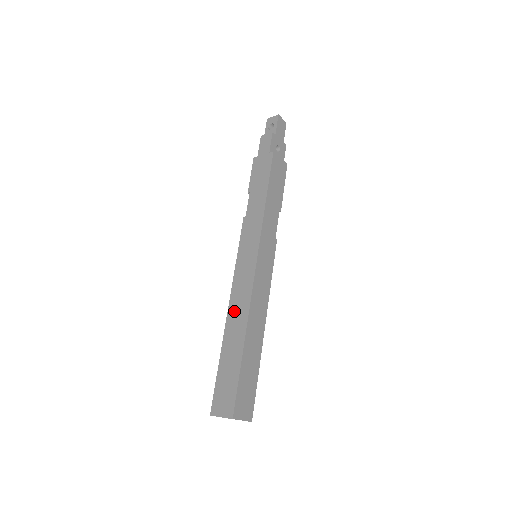
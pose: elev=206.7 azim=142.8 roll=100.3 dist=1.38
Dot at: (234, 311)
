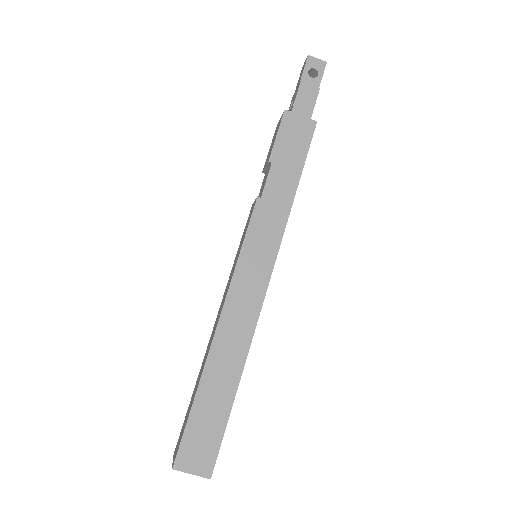
Dot at: (227, 334)
